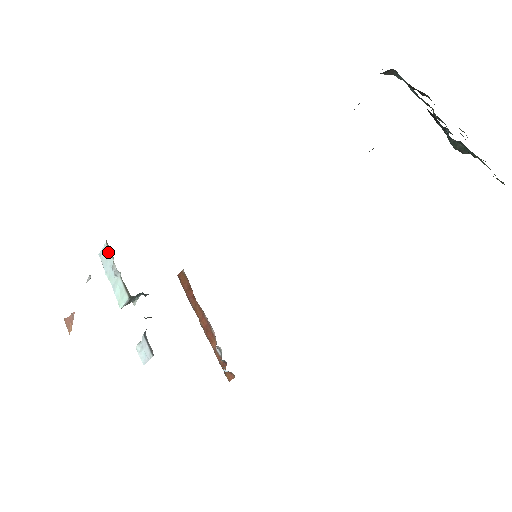
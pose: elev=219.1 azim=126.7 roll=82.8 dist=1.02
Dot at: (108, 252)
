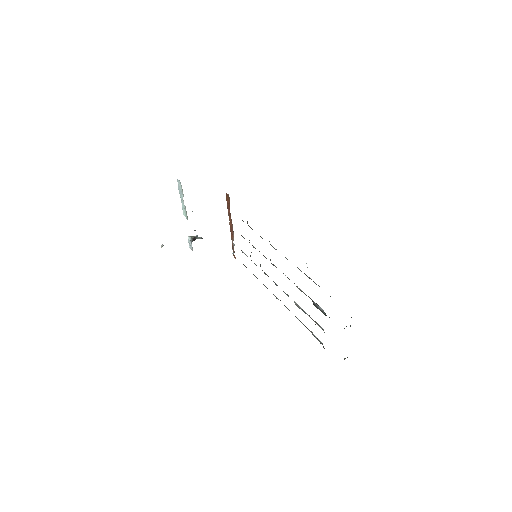
Dot at: (181, 188)
